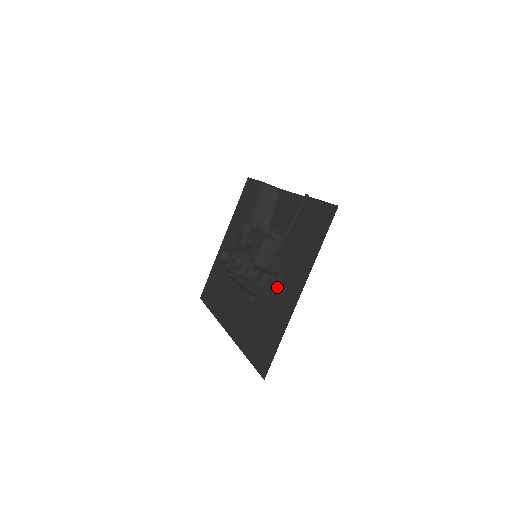
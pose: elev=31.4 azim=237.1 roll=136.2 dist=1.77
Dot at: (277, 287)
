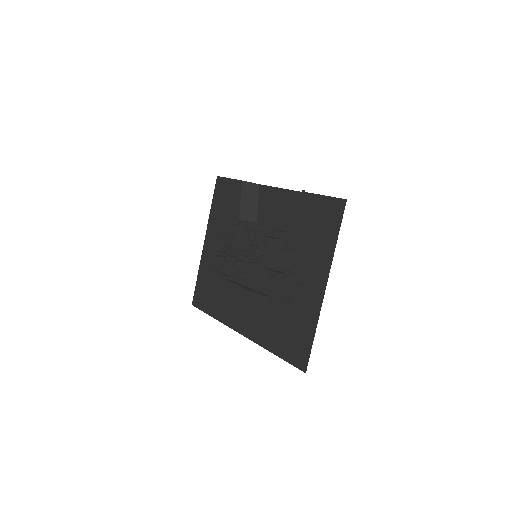
Dot at: (295, 284)
